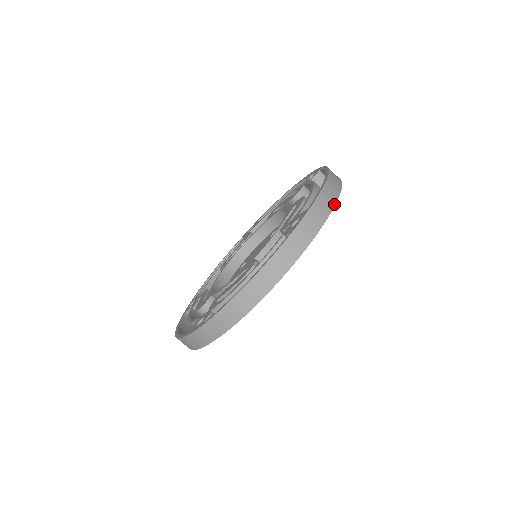
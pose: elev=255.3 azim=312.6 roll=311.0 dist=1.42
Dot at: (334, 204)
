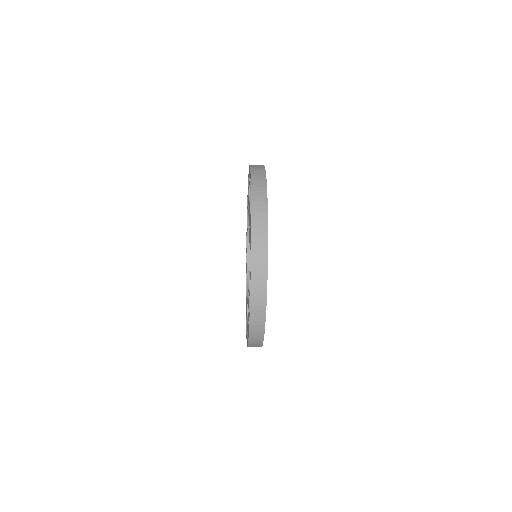
Dot at: (266, 203)
